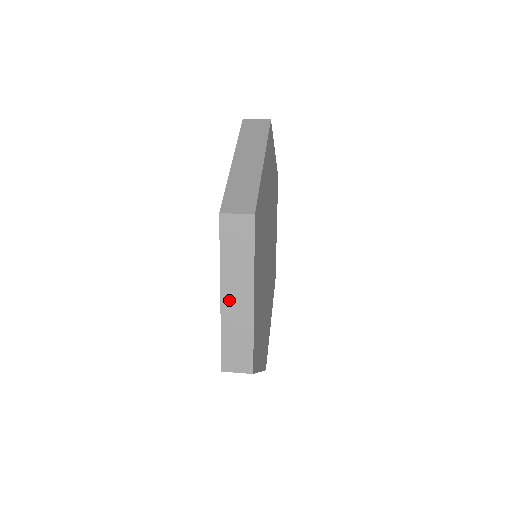
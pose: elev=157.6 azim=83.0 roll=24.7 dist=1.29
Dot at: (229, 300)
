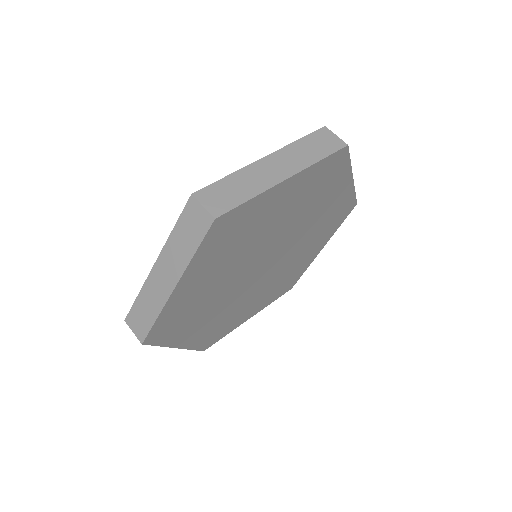
Dot at: (159, 272)
